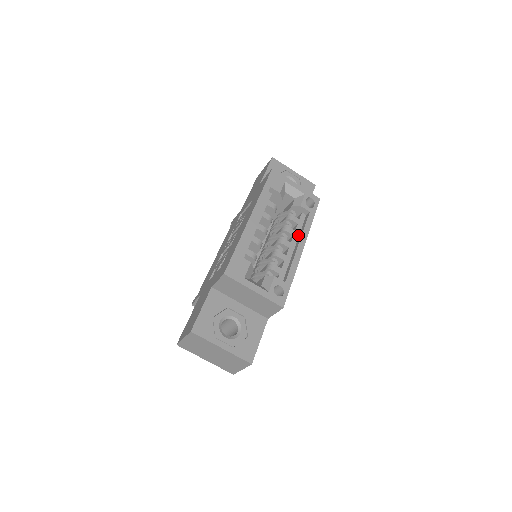
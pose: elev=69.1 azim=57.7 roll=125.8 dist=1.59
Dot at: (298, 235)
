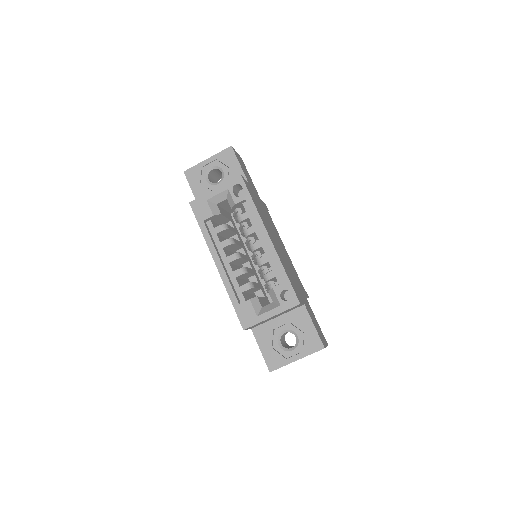
Dot at: occluded
